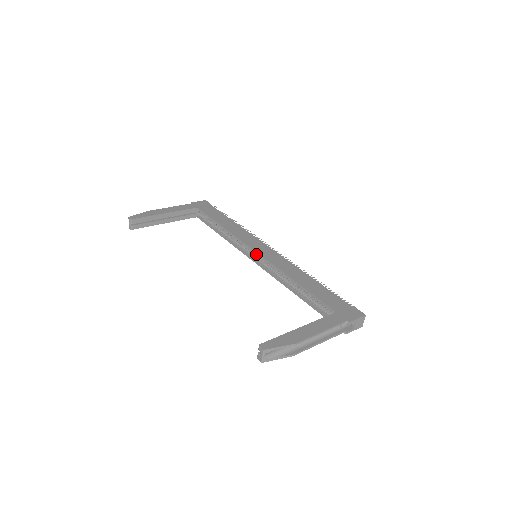
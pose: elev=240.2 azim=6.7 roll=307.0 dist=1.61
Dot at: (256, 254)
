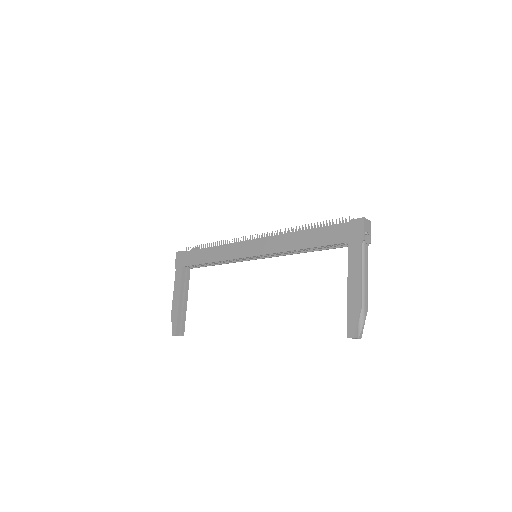
Dot at: (255, 256)
